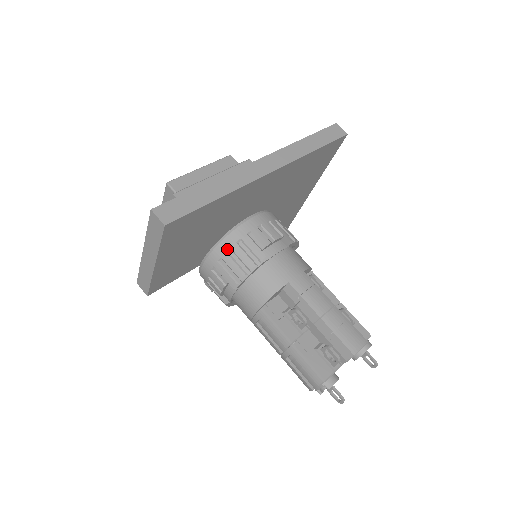
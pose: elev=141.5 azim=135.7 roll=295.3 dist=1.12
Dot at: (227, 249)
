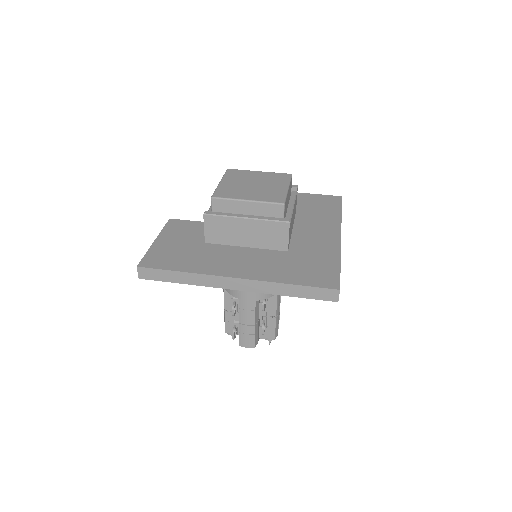
Dot at: occluded
